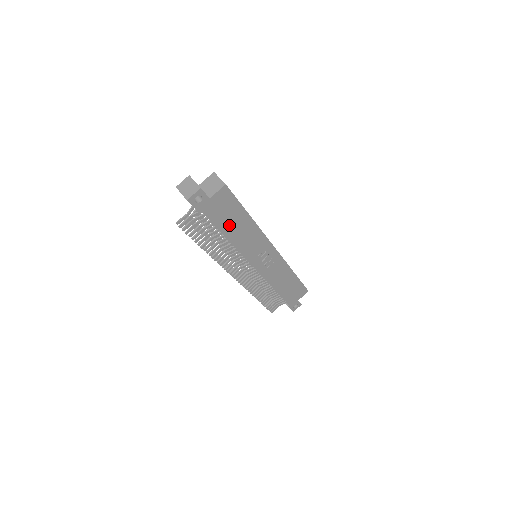
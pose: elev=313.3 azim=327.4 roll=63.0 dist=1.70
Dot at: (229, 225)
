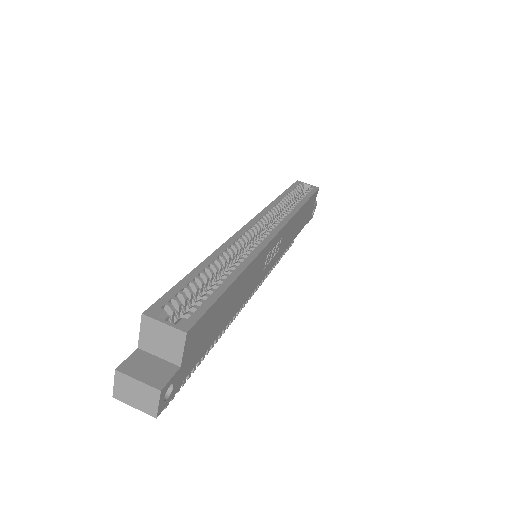
Dot at: (220, 321)
